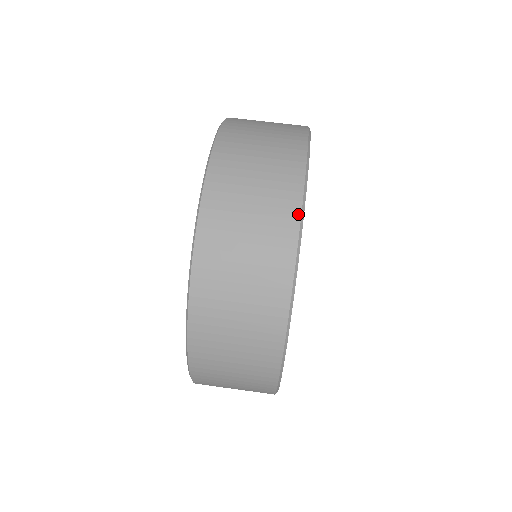
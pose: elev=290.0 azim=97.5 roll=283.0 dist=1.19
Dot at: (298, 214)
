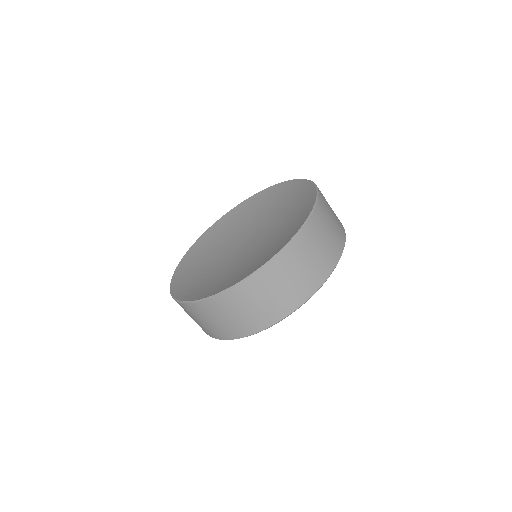
Dot at: (248, 335)
